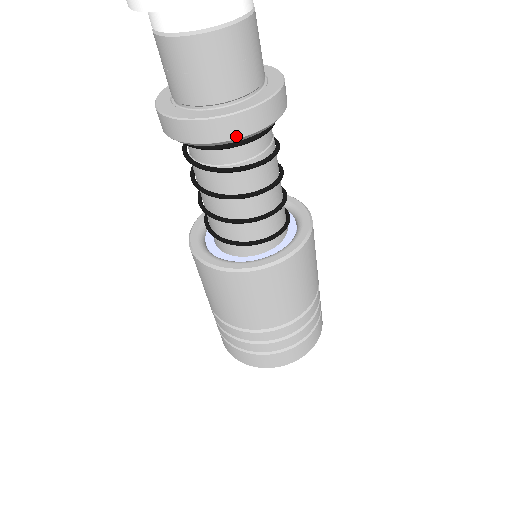
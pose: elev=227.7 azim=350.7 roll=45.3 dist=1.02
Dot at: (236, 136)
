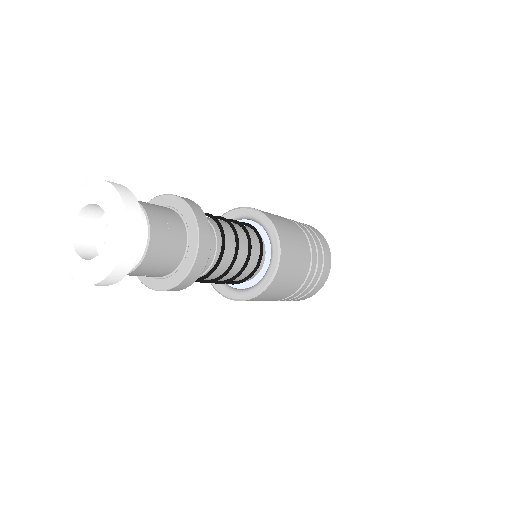
Dot at: (191, 284)
